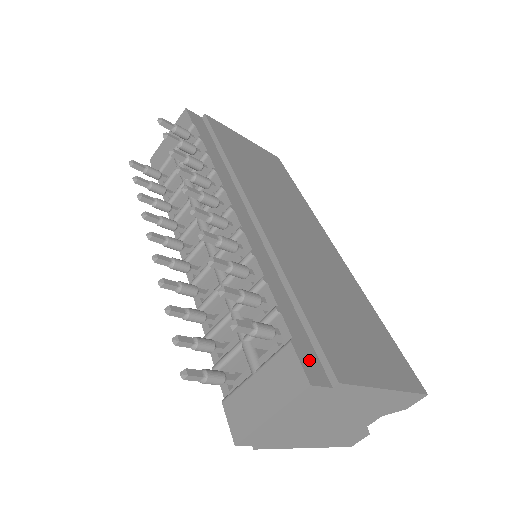
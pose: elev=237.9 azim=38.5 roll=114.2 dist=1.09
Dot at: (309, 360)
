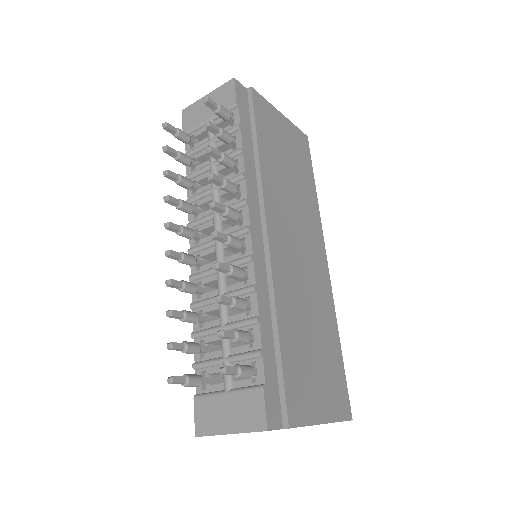
Dot at: (272, 404)
